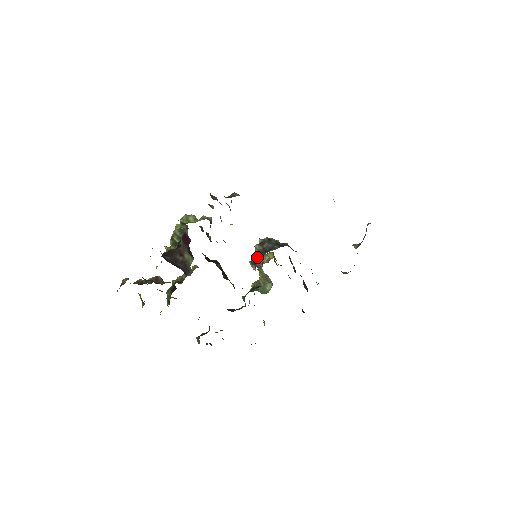
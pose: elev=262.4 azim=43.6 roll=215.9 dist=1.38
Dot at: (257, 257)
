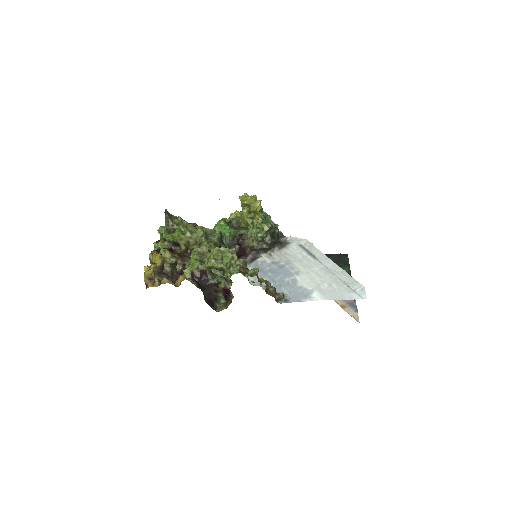
Dot at: (255, 249)
